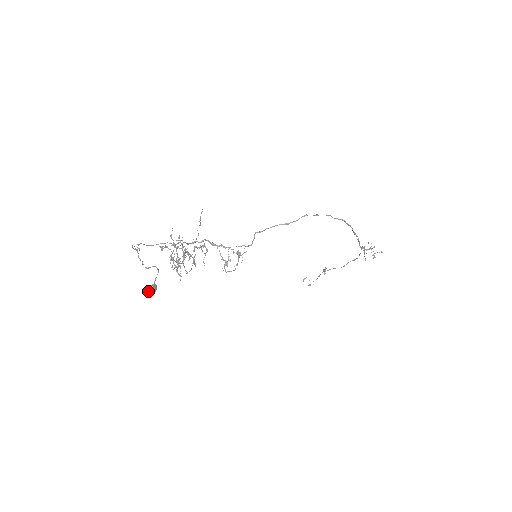
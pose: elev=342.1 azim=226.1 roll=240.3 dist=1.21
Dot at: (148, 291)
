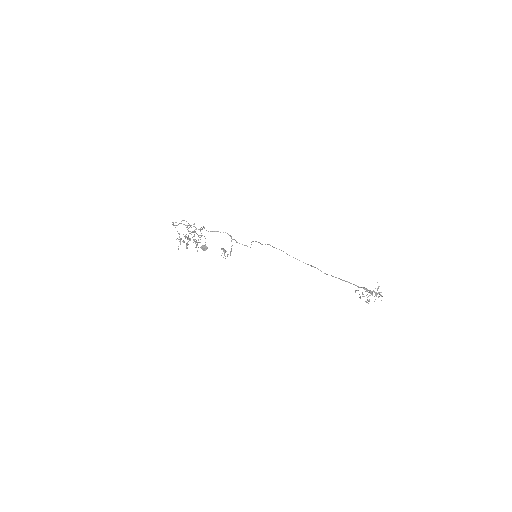
Dot at: occluded
